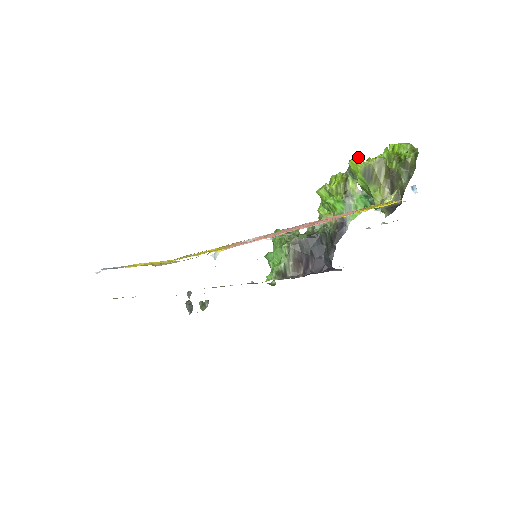
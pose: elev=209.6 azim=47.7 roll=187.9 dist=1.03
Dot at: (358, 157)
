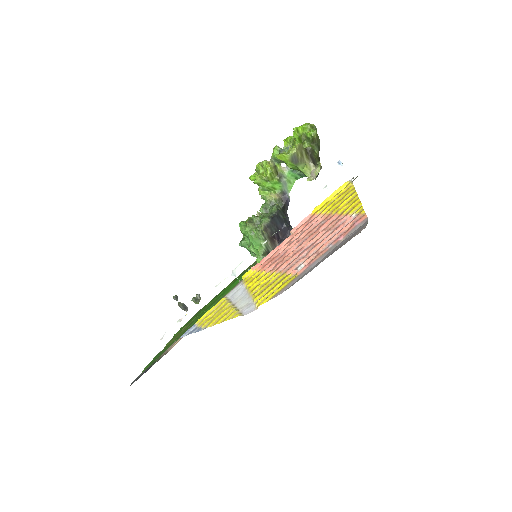
Dot at: (277, 148)
